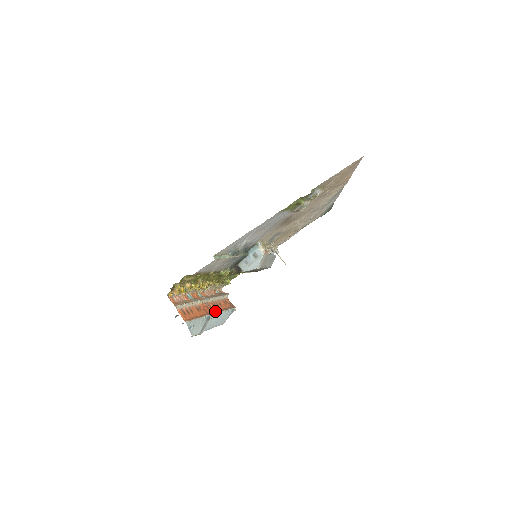
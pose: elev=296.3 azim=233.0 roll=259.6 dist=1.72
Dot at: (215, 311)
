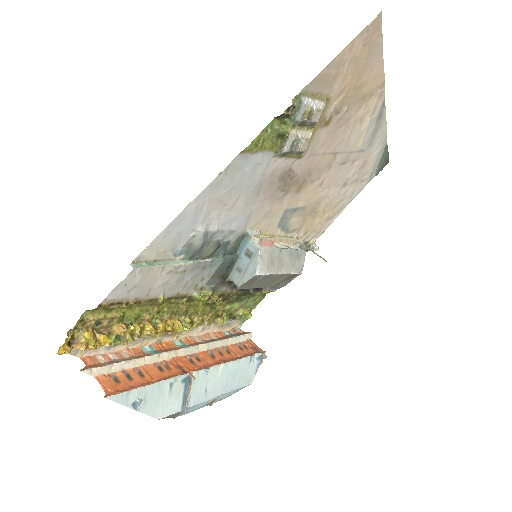
Dot at: (208, 365)
